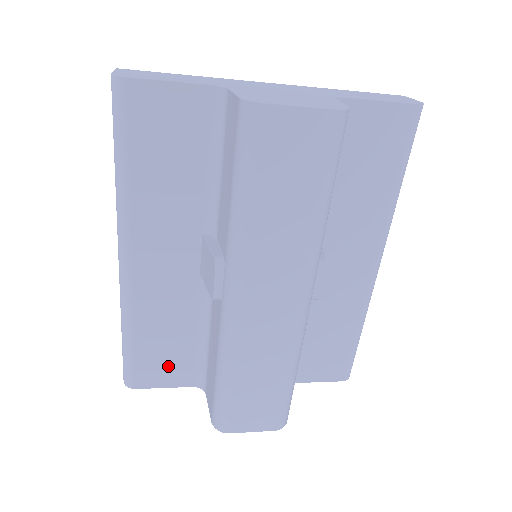
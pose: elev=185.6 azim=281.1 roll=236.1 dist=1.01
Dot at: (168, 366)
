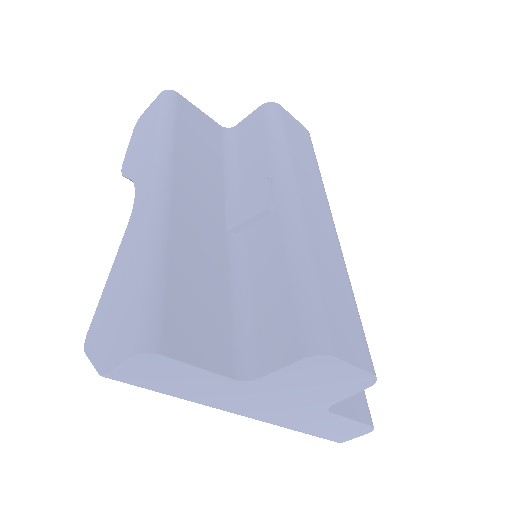
Dot at: (204, 330)
